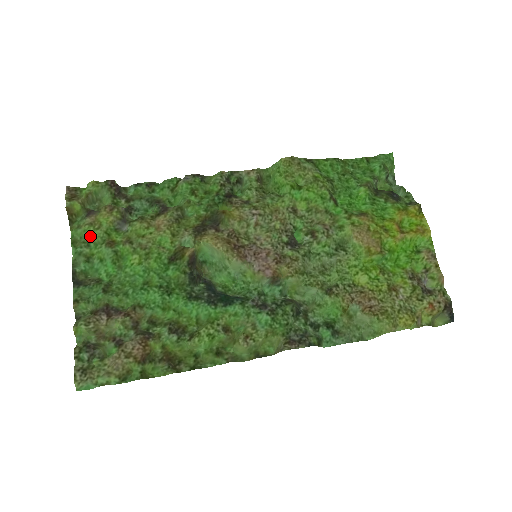
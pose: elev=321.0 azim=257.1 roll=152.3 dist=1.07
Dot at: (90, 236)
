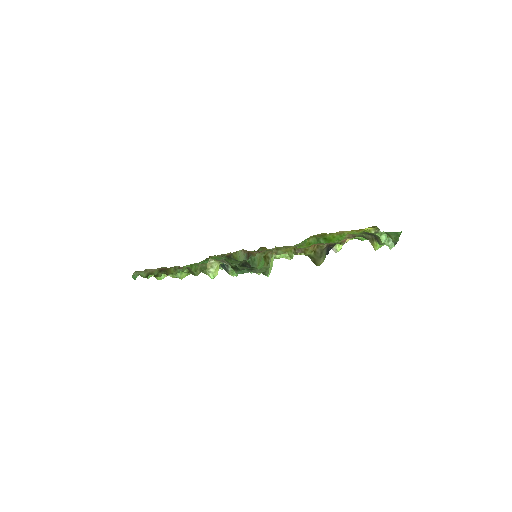
Dot at: occluded
